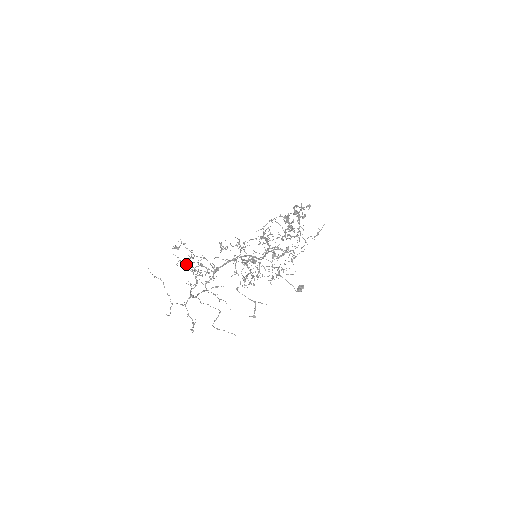
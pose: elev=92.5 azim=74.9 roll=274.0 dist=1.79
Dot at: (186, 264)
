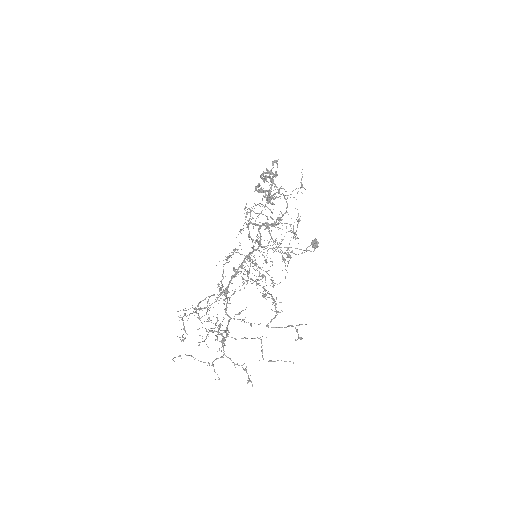
Dot at: (194, 309)
